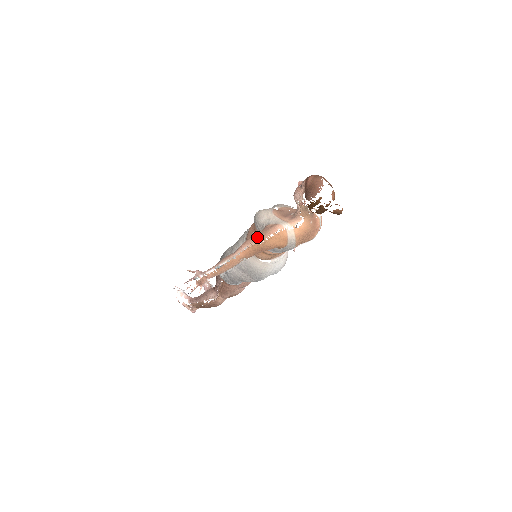
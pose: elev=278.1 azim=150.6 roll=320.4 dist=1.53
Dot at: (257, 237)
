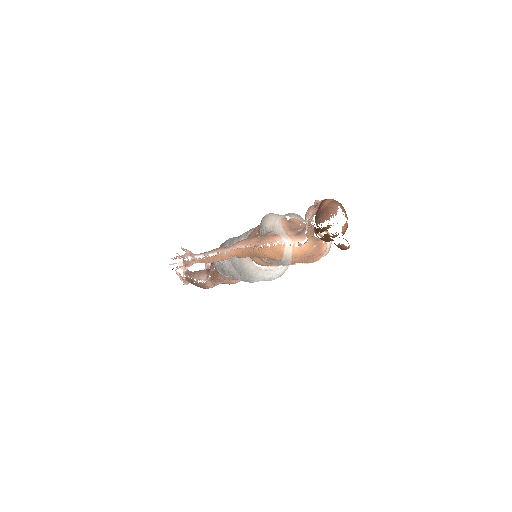
Dot at: (254, 241)
